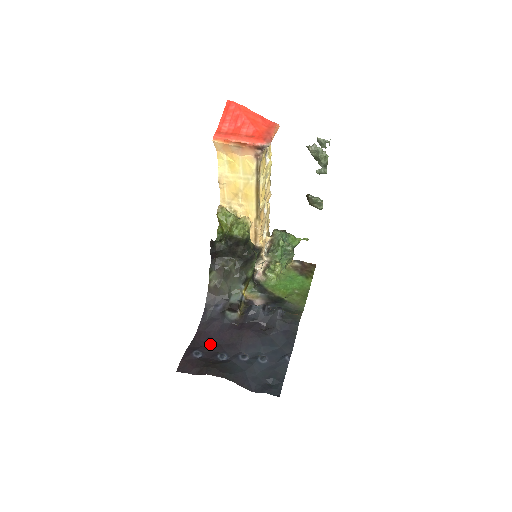
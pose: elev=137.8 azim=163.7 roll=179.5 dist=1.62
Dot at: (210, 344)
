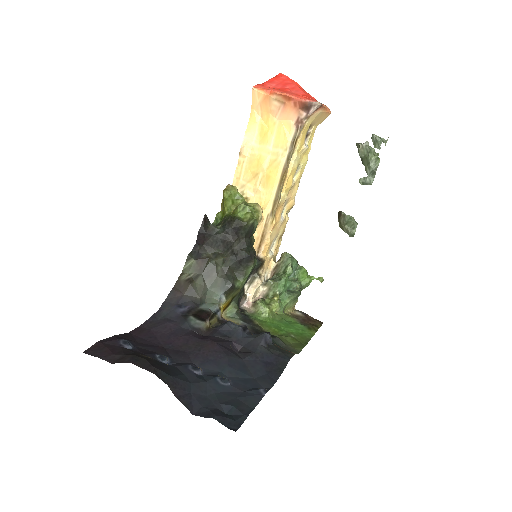
Dot at: (151, 343)
